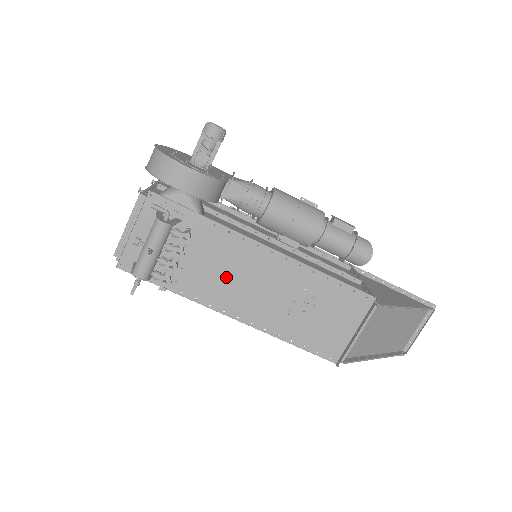
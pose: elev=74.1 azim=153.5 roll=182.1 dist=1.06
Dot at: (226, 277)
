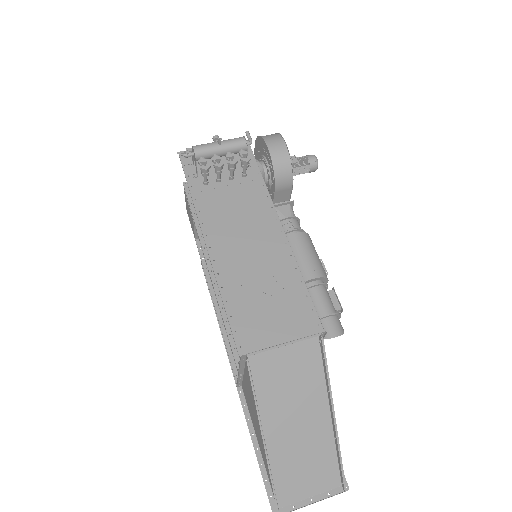
Dot at: (234, 217)
